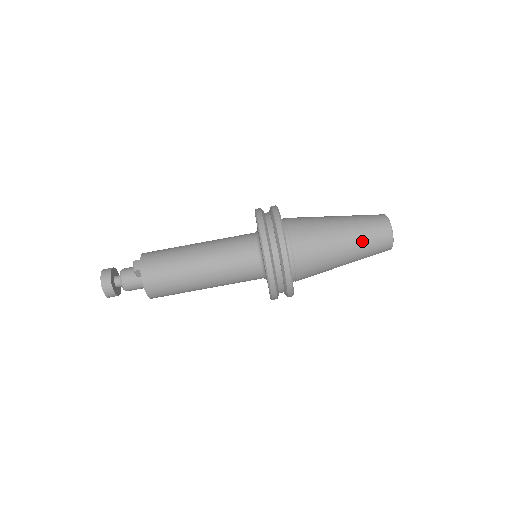
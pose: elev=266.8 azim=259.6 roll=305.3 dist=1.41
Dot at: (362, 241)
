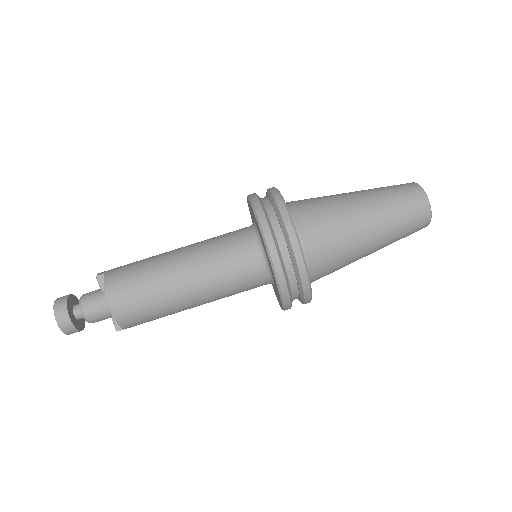
Dot at: (384, 197)
